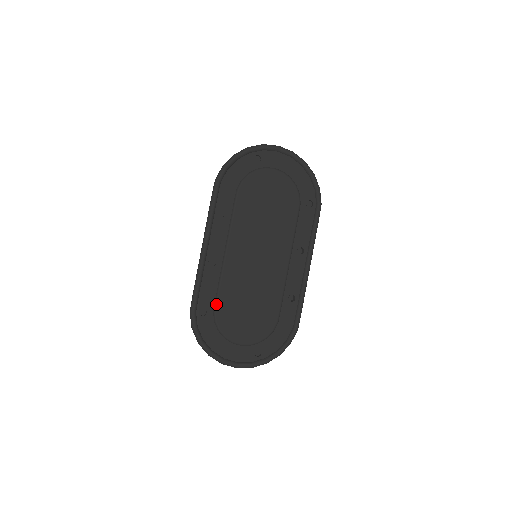
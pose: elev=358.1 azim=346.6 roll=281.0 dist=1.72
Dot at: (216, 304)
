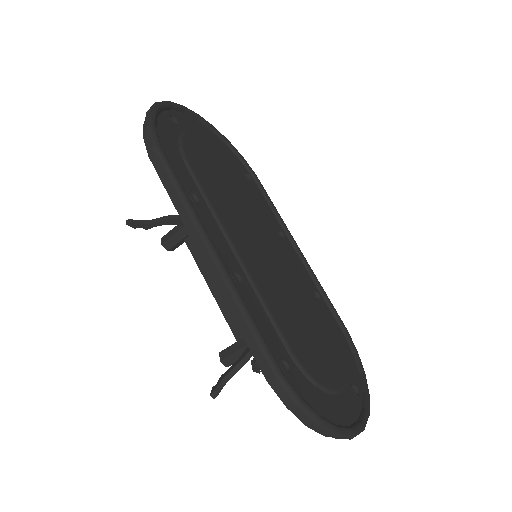
Dot at: (286, 342)
